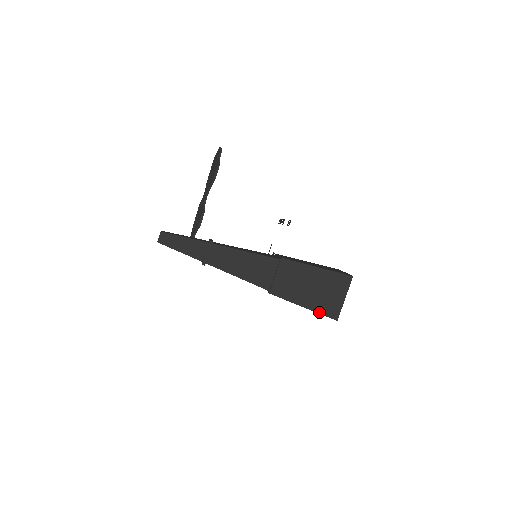
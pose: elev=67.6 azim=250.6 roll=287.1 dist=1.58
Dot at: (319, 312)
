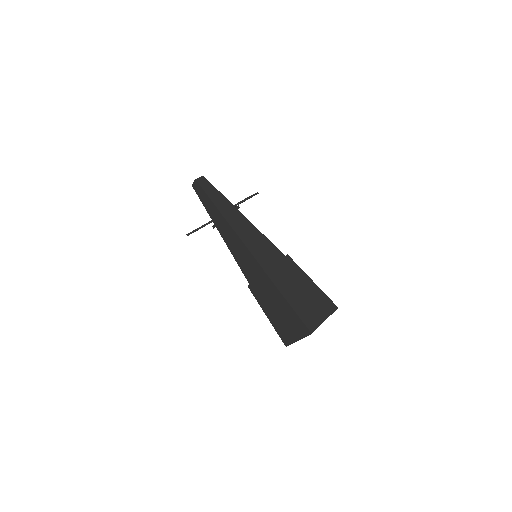
Dot at: (299, 315)
